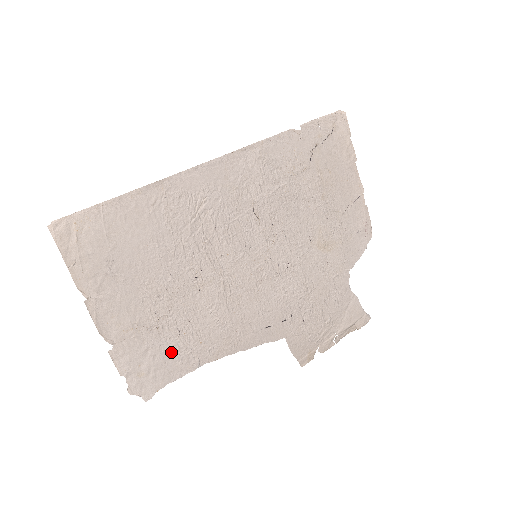
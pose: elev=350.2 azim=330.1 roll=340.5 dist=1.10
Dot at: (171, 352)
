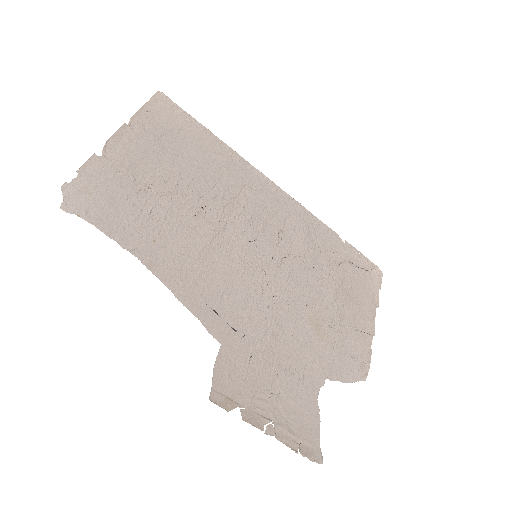
Dot at: (127, 213)
